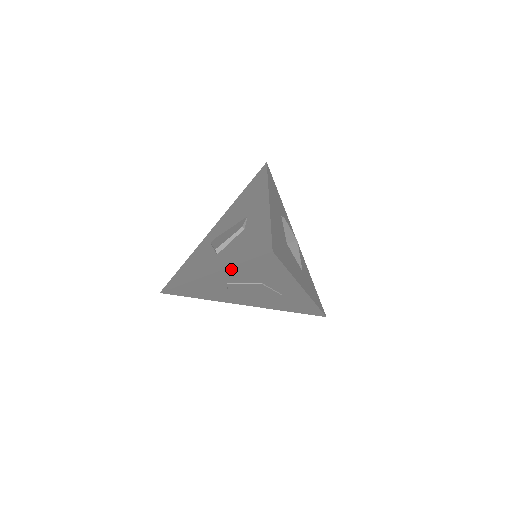
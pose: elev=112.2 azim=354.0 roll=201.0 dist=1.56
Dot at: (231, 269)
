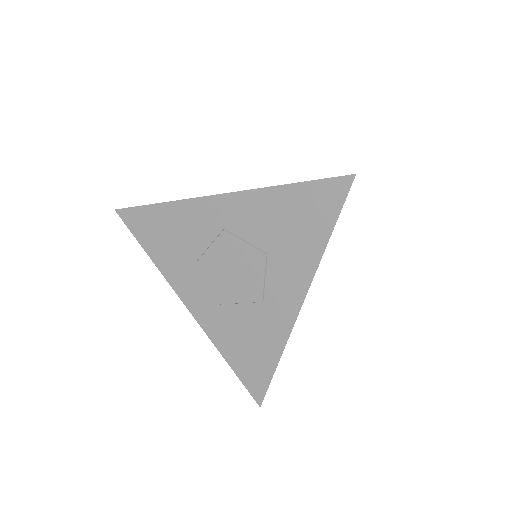
Dot at: (264, 193)
